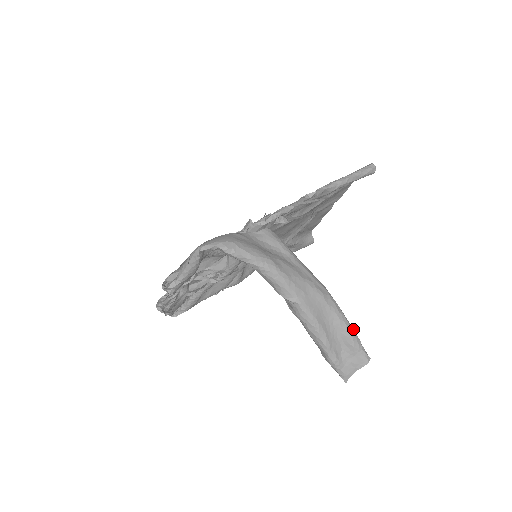
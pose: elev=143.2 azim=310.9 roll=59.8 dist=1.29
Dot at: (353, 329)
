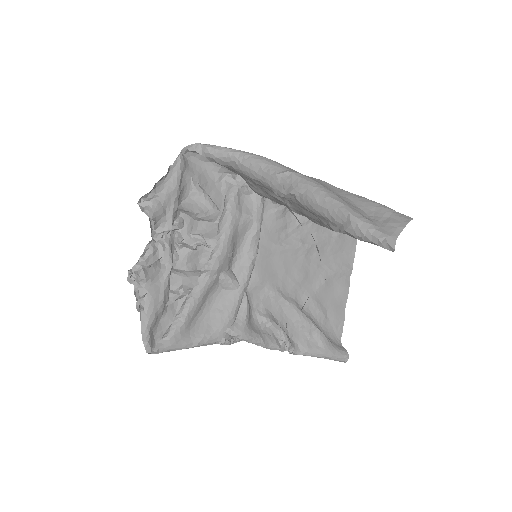
Dot at: occluded
